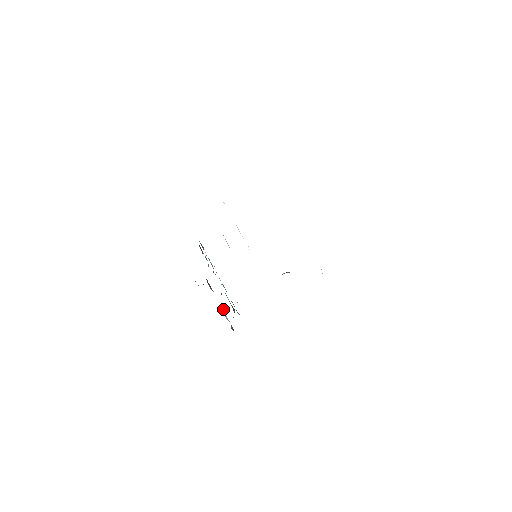
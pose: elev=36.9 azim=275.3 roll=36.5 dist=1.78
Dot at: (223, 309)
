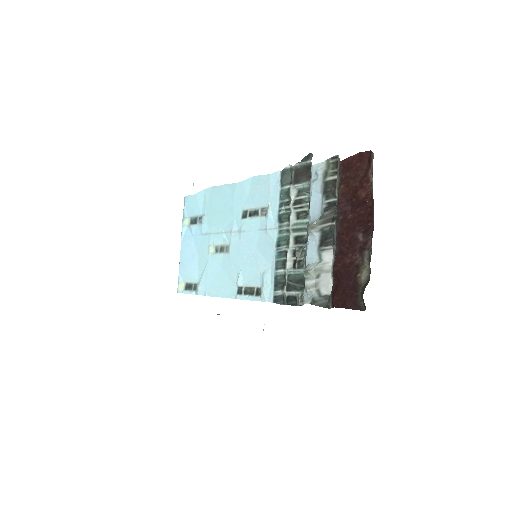
Dot at: (327, 264)
